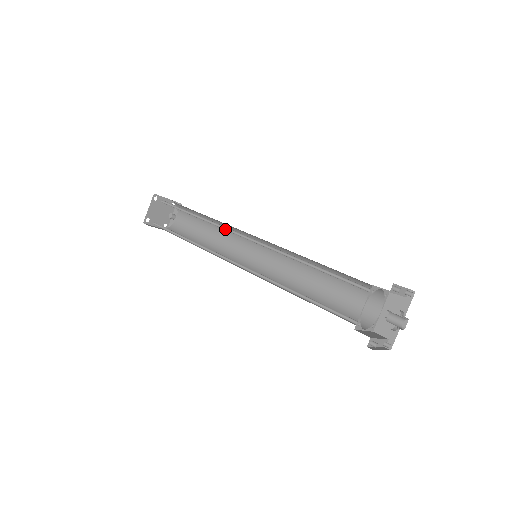
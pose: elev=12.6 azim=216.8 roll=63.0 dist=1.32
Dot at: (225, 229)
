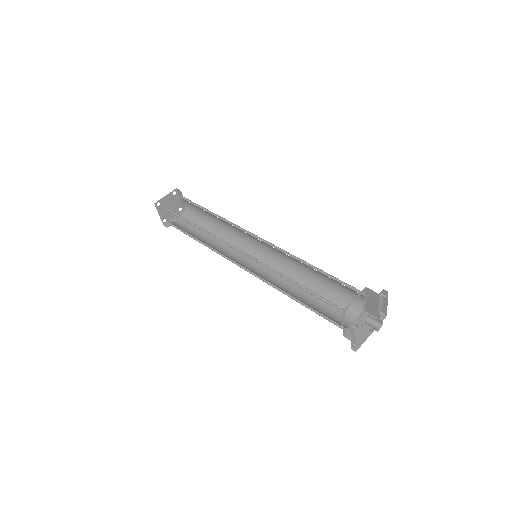
Dot at: (238, 228)
